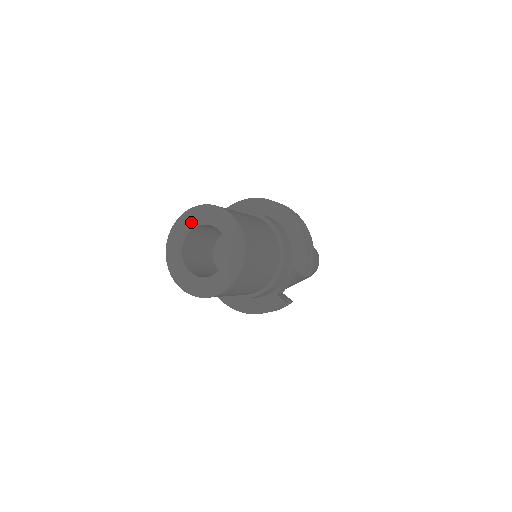
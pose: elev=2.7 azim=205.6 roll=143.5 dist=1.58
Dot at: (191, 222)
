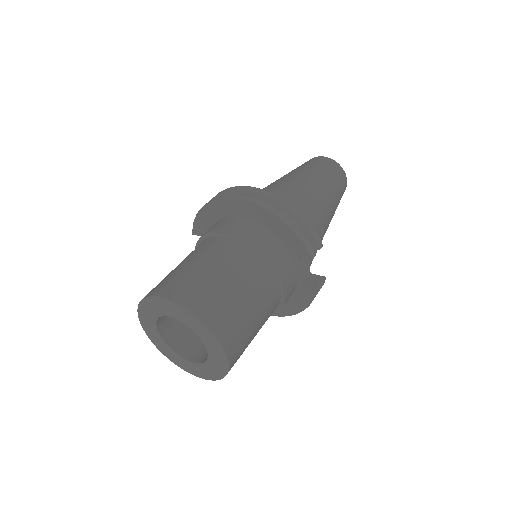
Dot at: (150, 318)
